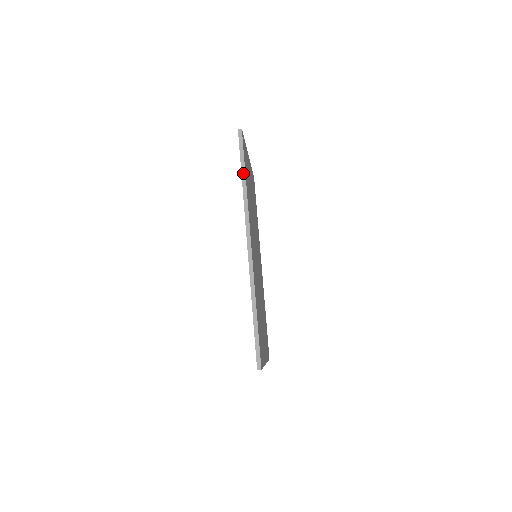
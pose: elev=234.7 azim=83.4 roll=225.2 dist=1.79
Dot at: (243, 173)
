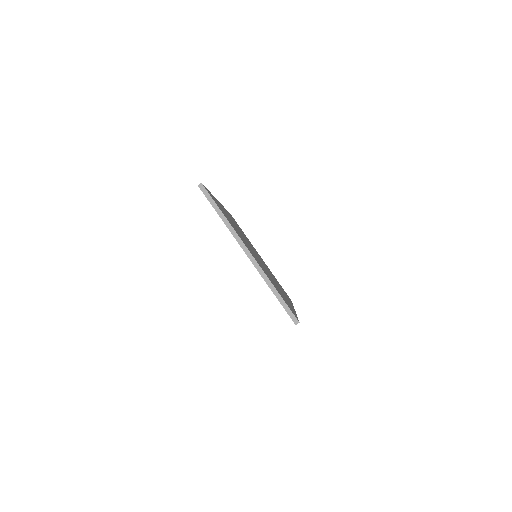
Dot at: occluded
